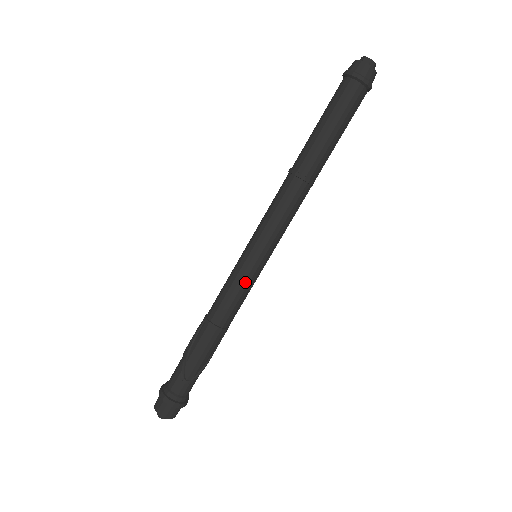
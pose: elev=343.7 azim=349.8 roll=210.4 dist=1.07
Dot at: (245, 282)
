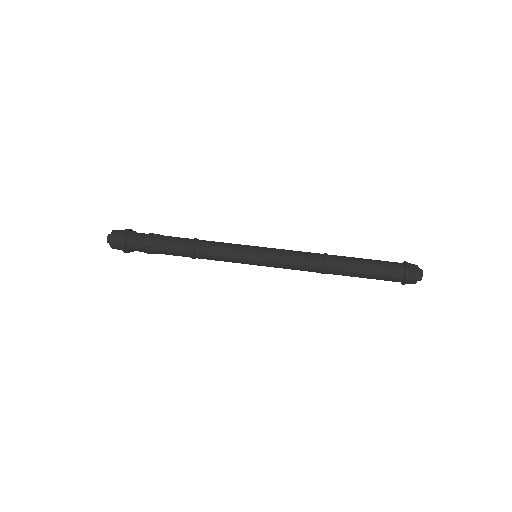
Dot at: (235, 262)
